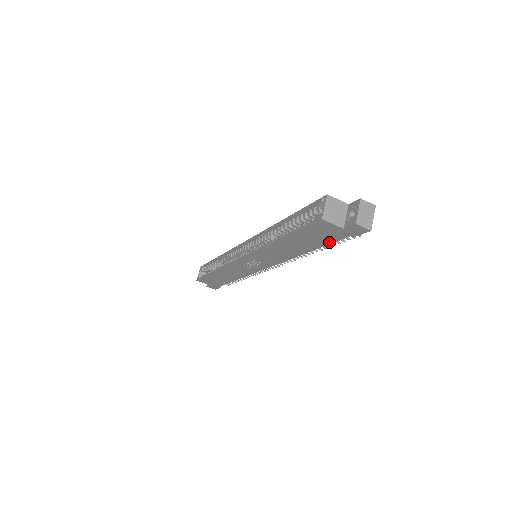
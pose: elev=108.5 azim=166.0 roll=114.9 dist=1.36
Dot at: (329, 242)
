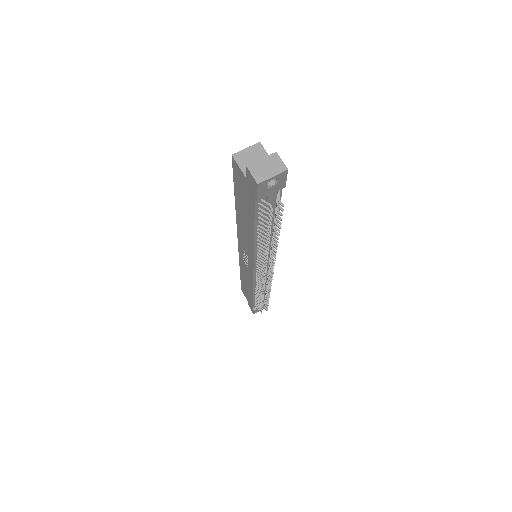
Dot at: (253, 212)
